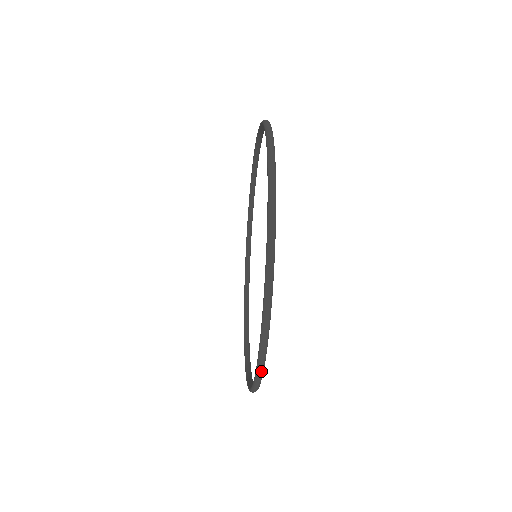
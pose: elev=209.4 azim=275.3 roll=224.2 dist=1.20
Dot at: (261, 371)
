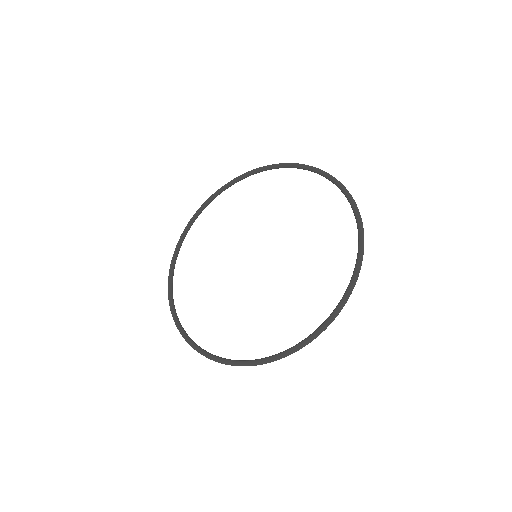
Dot at: occluded
